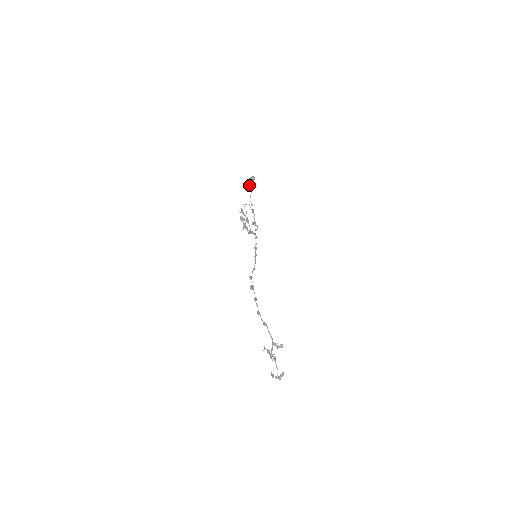
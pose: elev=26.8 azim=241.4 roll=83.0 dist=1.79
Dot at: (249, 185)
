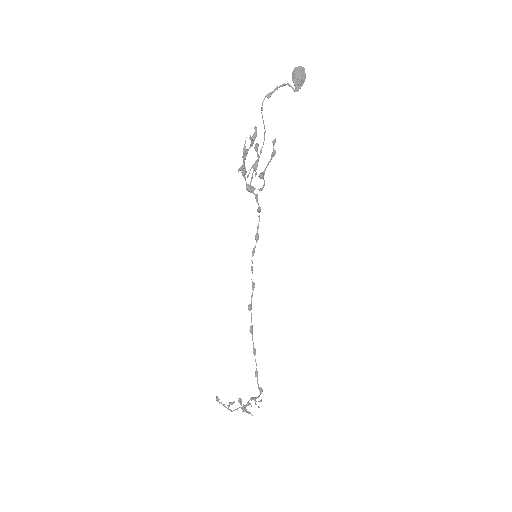
Dot at: (287, 84)
